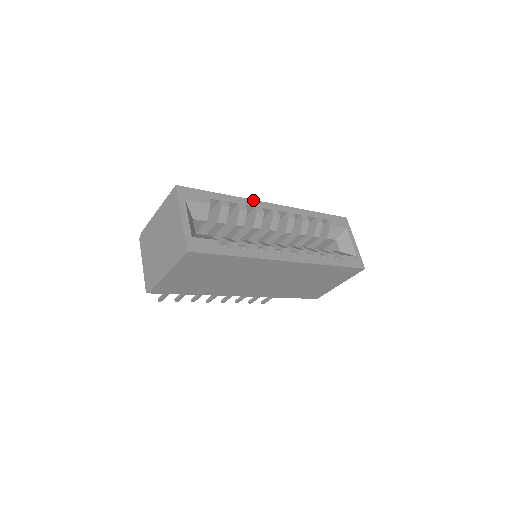
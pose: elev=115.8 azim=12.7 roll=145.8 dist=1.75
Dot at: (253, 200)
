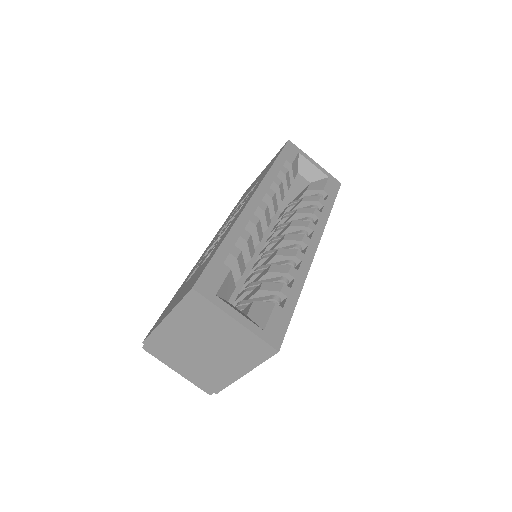
Dot at: (241, 214)
